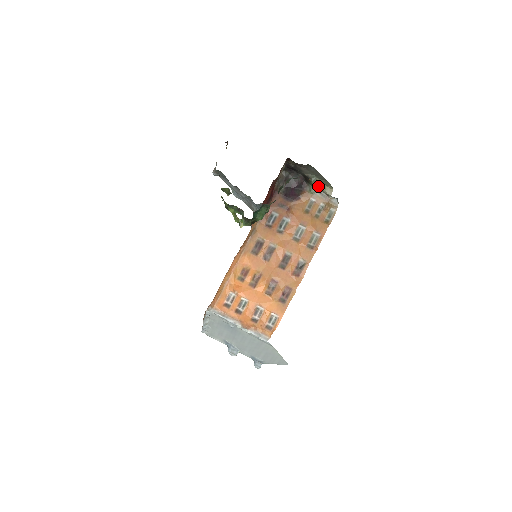
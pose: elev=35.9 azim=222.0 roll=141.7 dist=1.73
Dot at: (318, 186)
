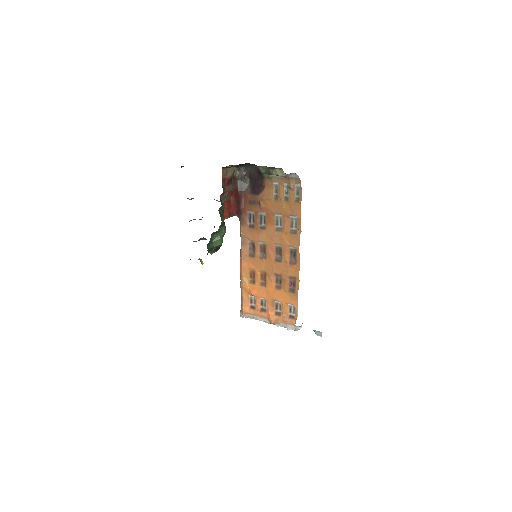
Dot at: (269, 172)
